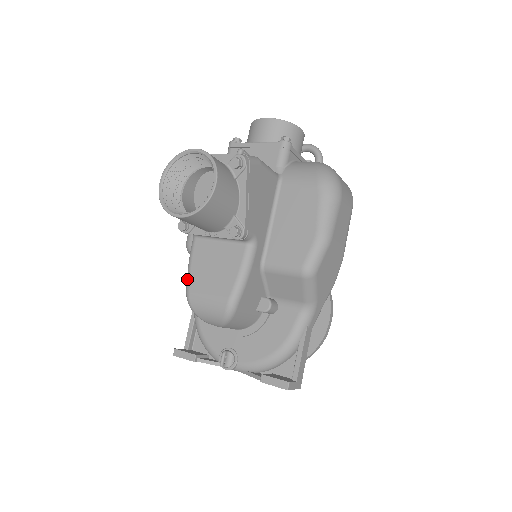
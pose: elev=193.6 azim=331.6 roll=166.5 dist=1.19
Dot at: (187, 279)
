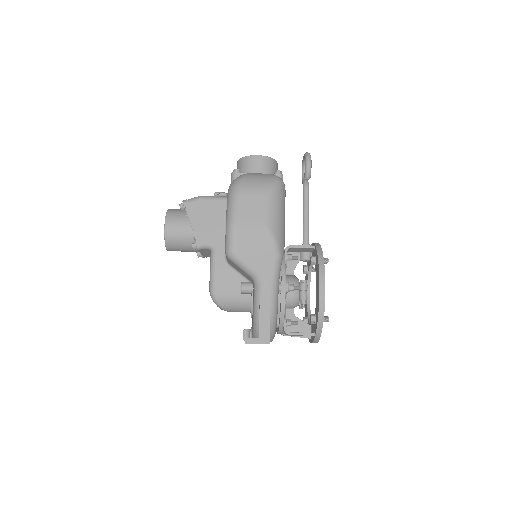
Dot at: occluded
